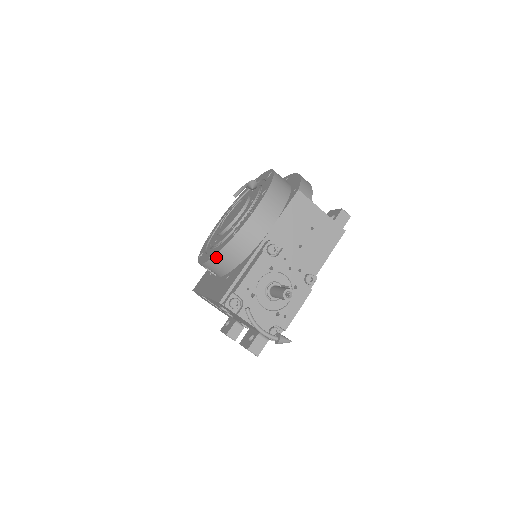
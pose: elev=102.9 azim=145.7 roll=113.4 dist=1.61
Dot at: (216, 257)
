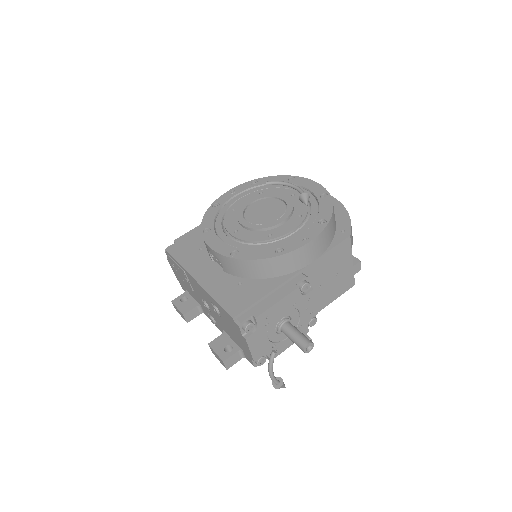
Dot at: (243, 261)
